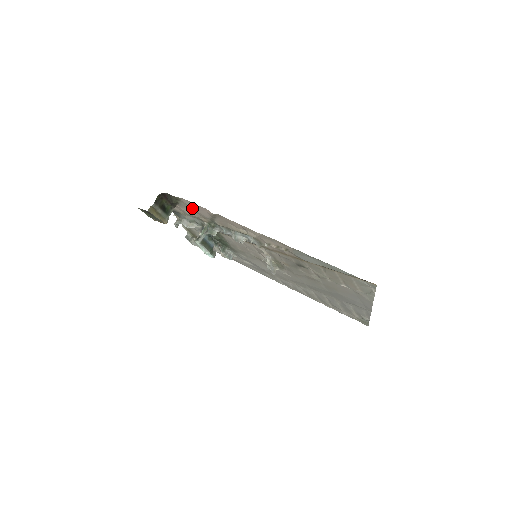
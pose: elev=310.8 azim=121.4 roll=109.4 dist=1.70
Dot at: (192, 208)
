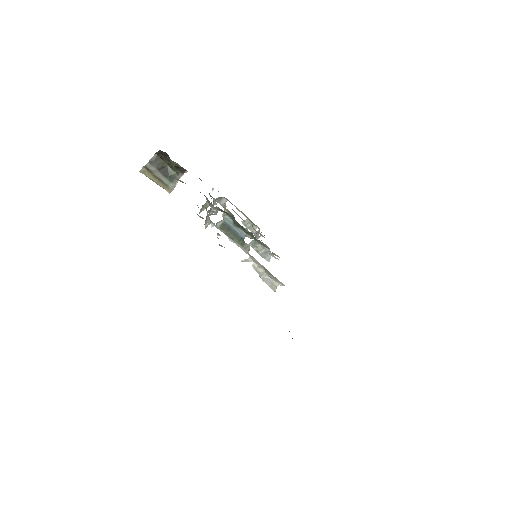
Dot at: occluded
